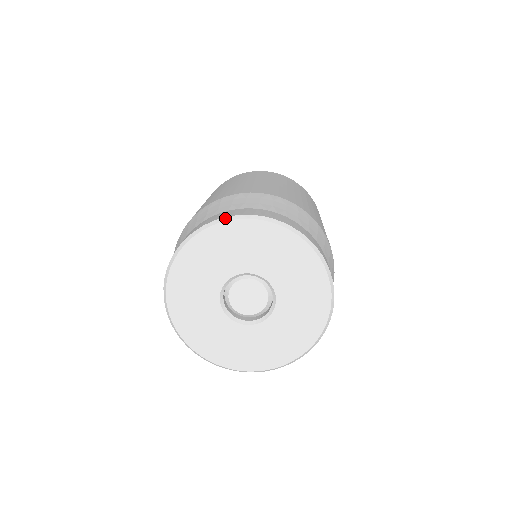
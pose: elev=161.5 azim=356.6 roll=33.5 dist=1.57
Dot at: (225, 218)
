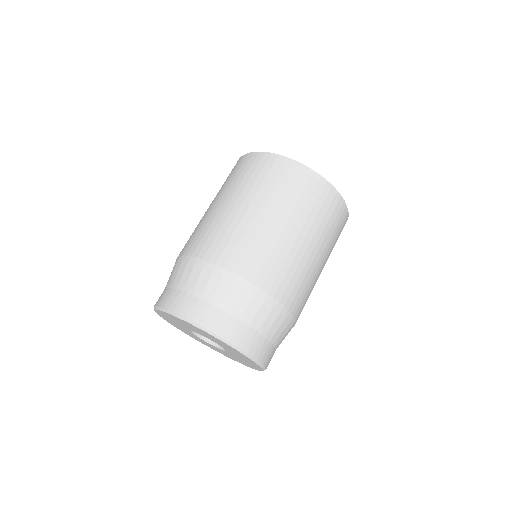
Dot at: (169, 312)
